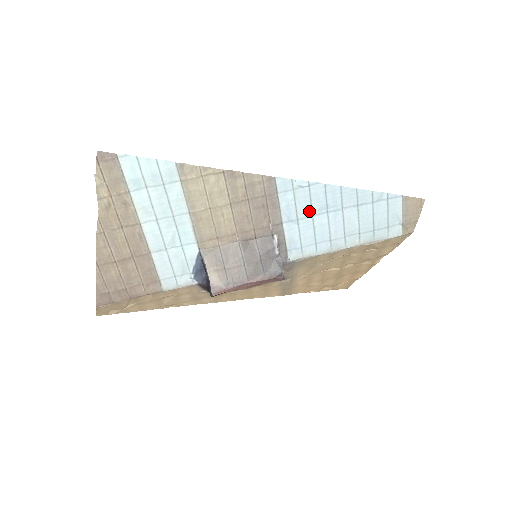
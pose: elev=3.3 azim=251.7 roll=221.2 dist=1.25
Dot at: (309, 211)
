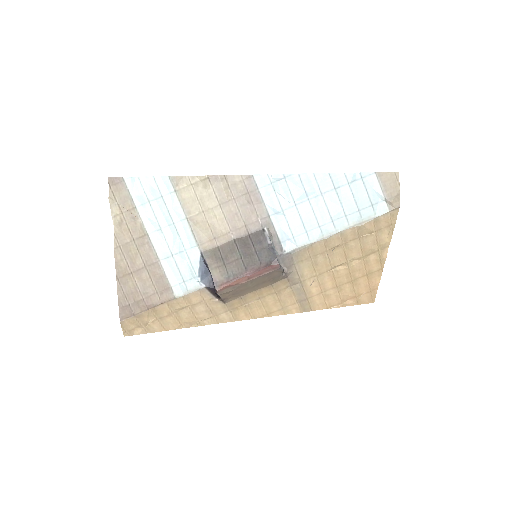
Dot at: (291, 201)
